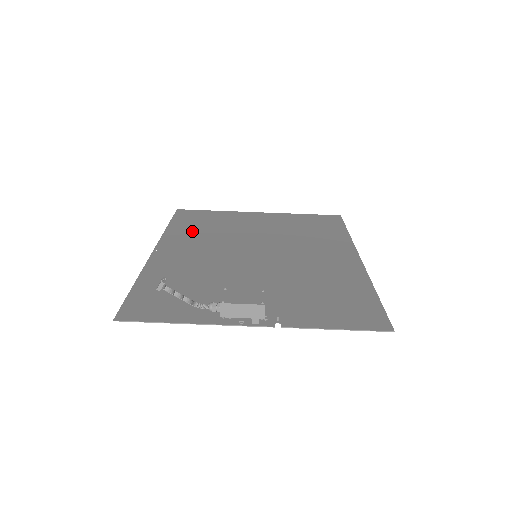
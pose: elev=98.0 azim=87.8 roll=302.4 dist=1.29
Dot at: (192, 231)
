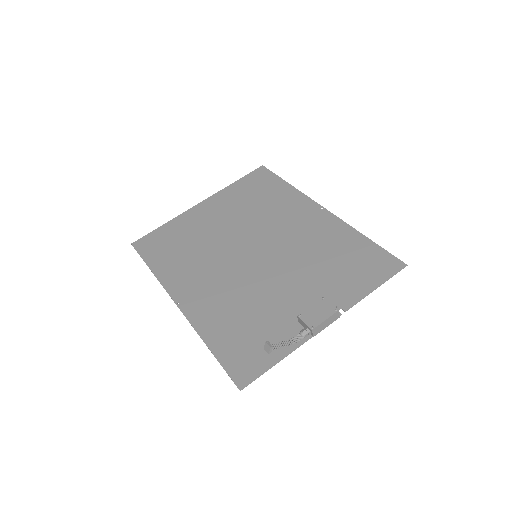
Dot at: (177, 262)
